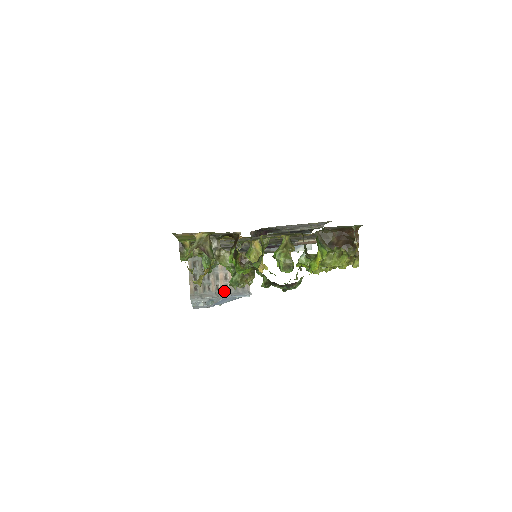
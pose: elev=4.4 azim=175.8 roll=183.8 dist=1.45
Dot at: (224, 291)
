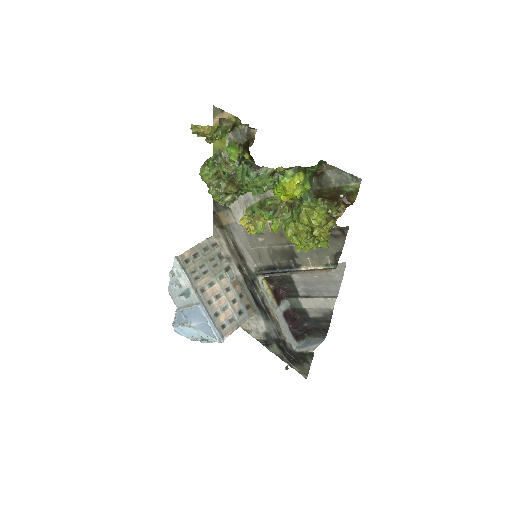
Dot at: (205, 300)
